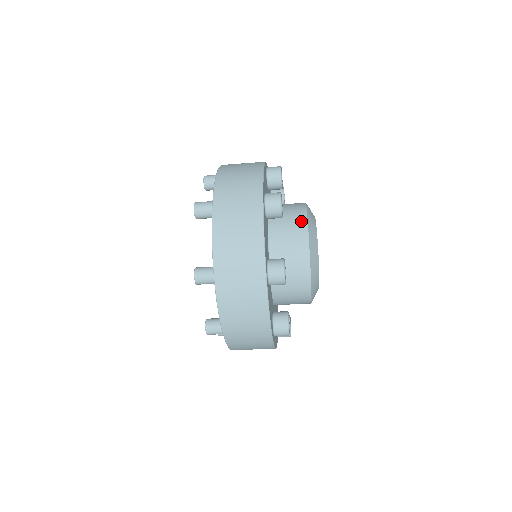
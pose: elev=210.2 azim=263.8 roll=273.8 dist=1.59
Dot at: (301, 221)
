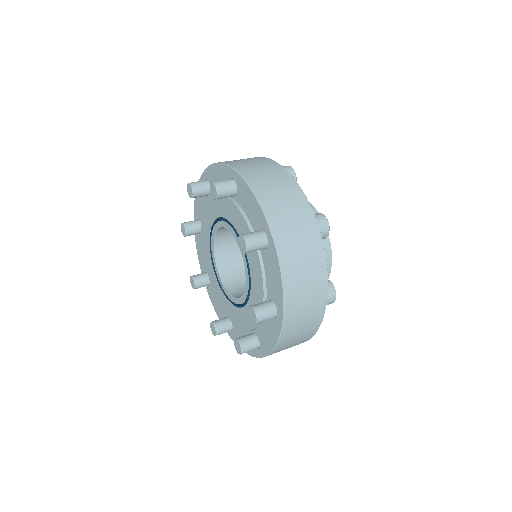
Dot at: occluded
